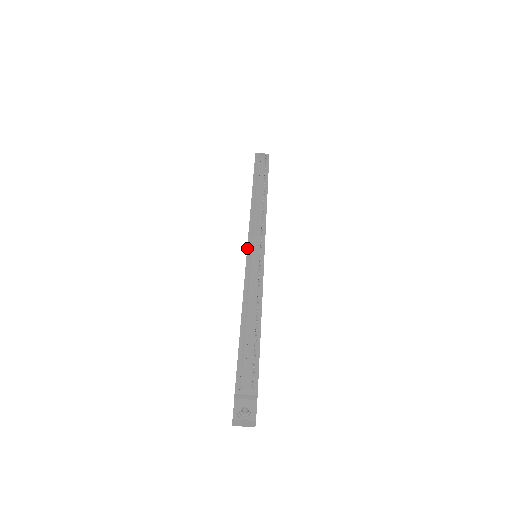
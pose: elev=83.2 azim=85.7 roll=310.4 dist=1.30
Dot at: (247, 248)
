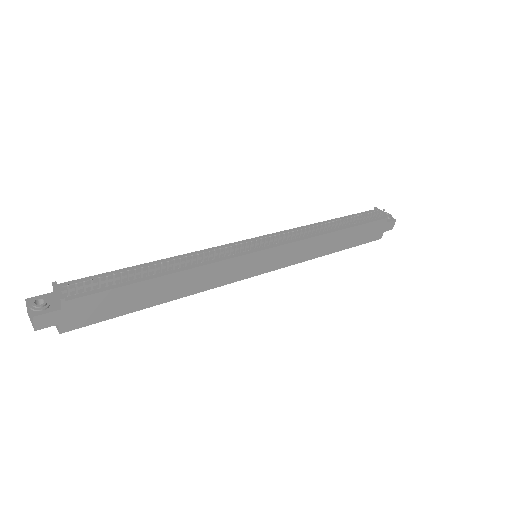
Dot at: (251, 238)
